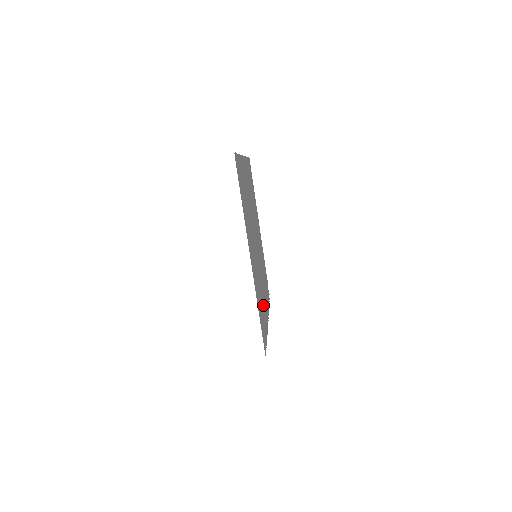
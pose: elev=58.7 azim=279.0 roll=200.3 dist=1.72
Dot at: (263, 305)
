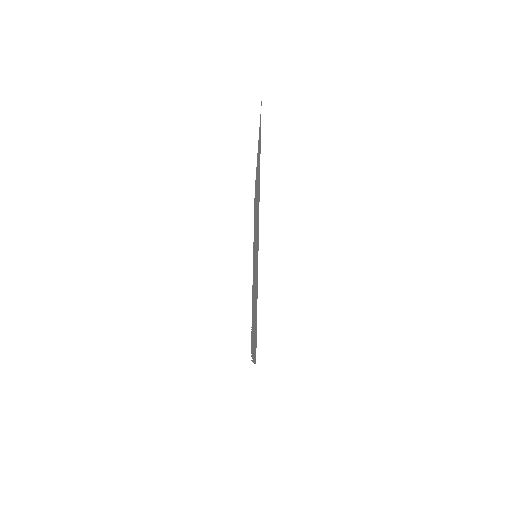
Dot at: (254, 322)
